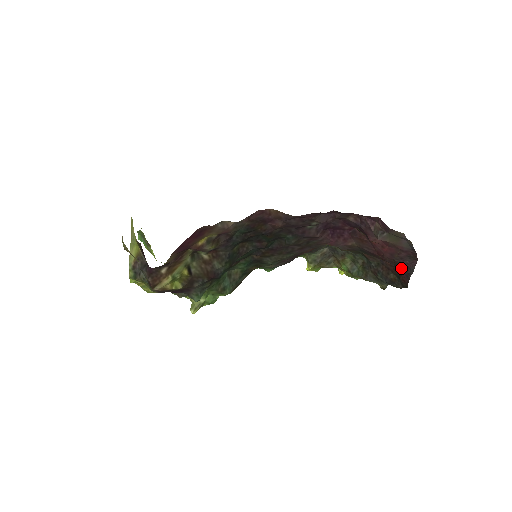
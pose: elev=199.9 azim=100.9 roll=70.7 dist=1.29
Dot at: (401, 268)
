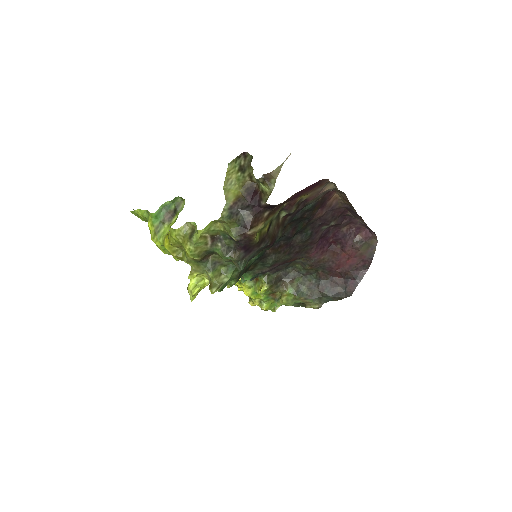
Dot at: (351, 279)
